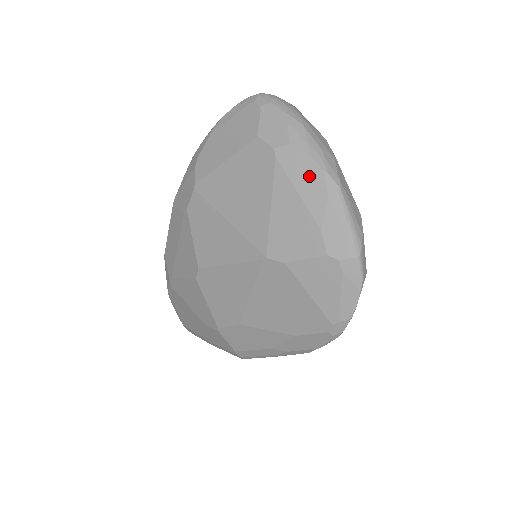
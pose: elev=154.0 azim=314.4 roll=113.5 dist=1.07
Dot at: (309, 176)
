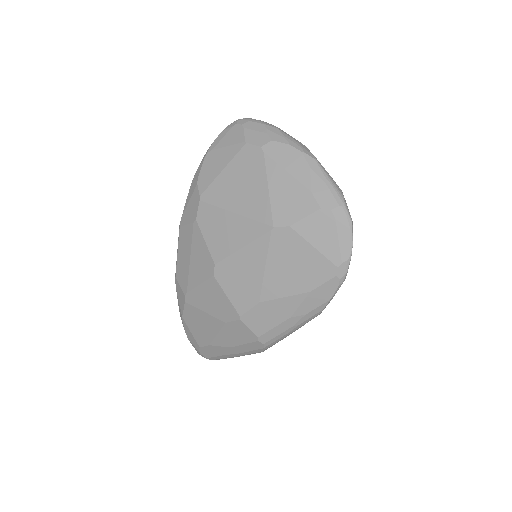
Dot at: (292, 158)
